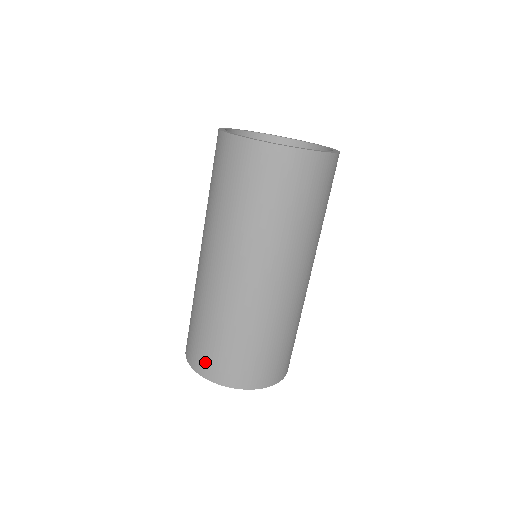
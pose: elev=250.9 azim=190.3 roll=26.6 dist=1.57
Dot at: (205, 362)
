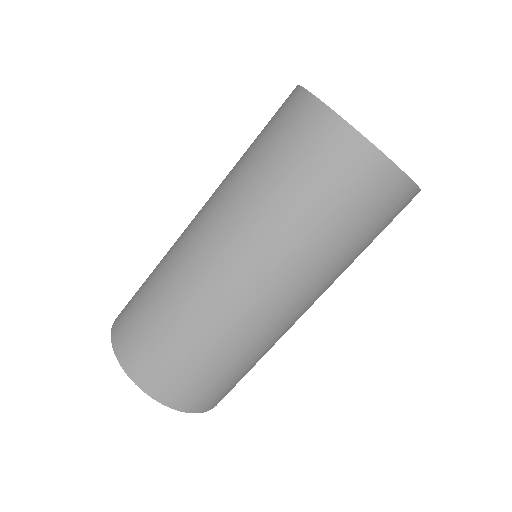
Dot at: (125, 334)
